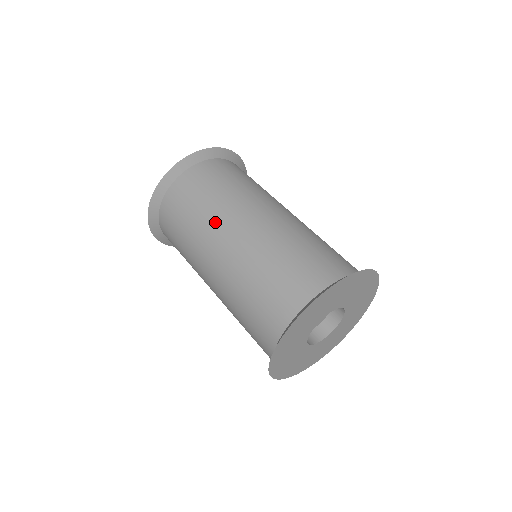
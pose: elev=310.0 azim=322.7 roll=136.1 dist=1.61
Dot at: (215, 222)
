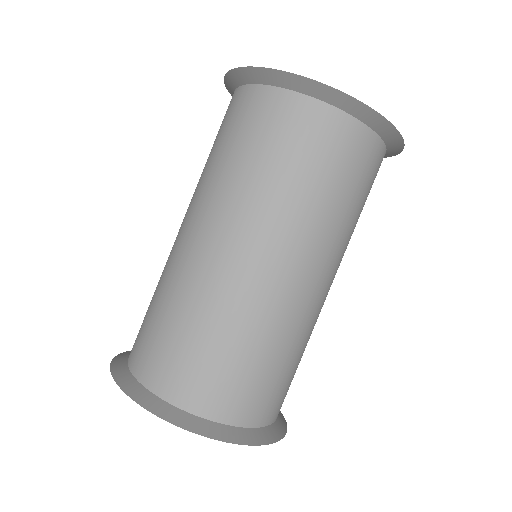
Dot at: (250, 212)
